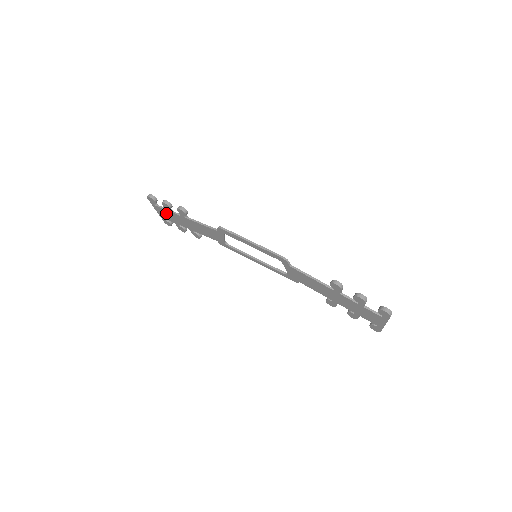
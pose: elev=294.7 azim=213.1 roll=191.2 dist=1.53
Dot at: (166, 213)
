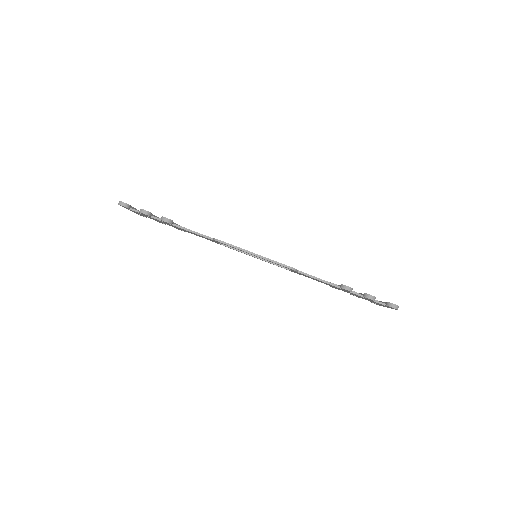
Dot at: occluded
